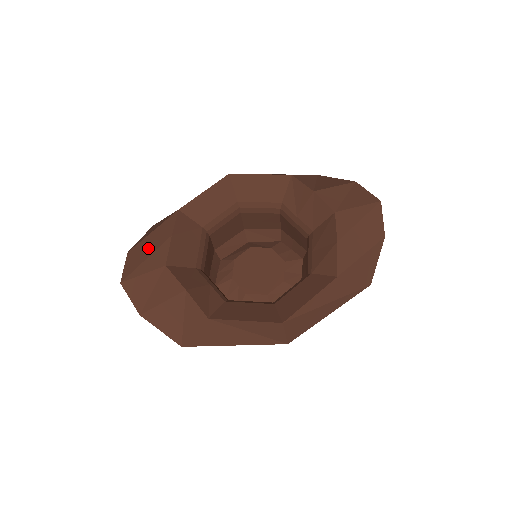
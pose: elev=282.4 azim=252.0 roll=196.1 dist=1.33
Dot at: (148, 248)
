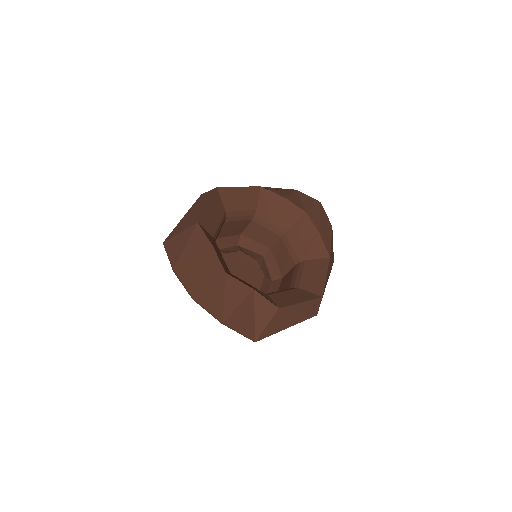
Dot at: (196, 261)
